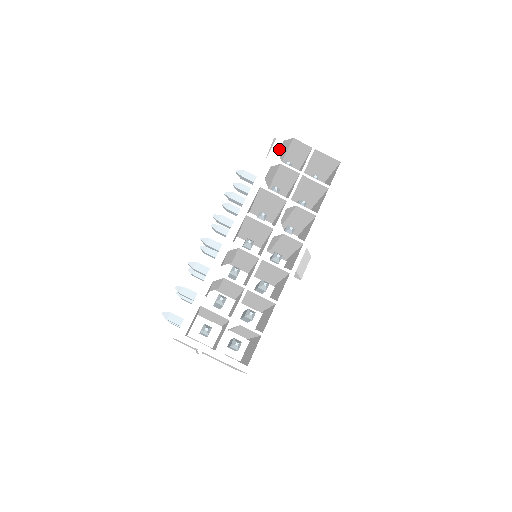
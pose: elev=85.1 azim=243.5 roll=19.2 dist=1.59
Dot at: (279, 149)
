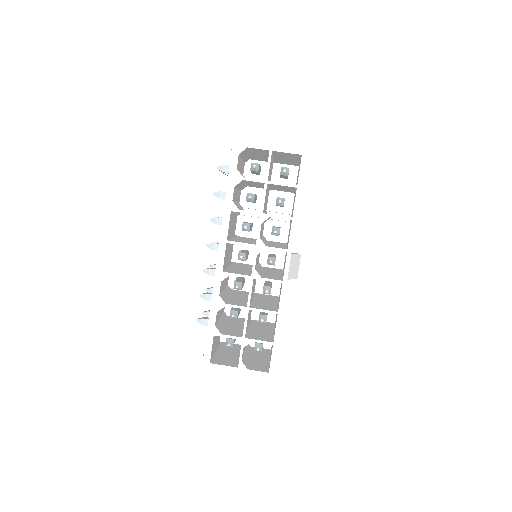
Dot at: (239, 160)
